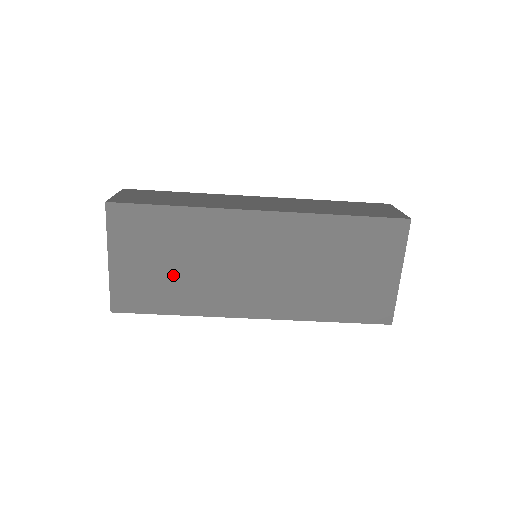
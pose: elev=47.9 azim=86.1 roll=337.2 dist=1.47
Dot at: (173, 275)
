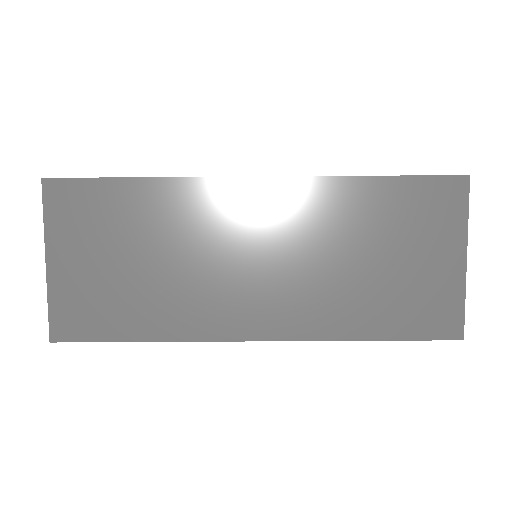
Dot at: (137, 280)
